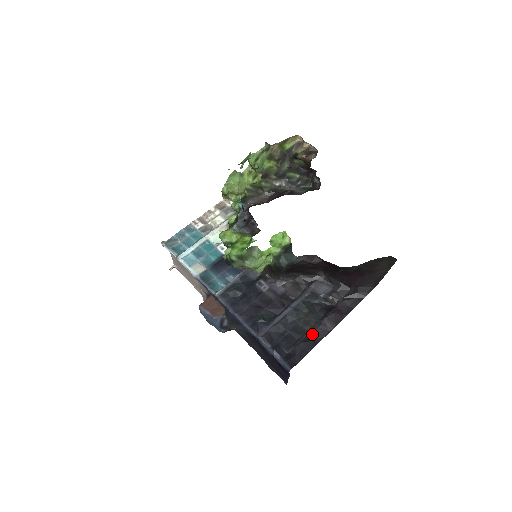
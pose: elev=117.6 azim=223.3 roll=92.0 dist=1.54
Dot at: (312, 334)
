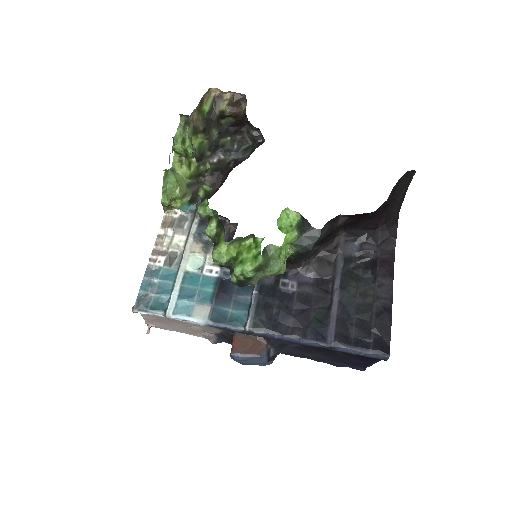
Dot at: (379, 303)
